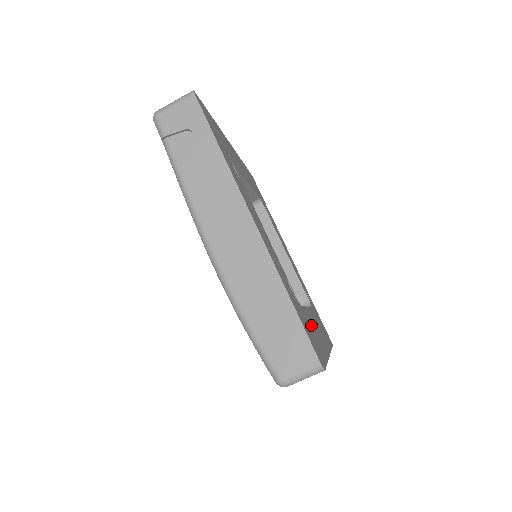
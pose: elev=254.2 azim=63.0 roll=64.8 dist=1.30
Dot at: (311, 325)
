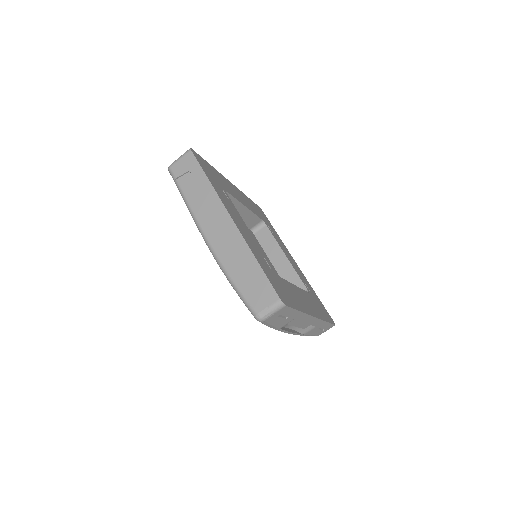
Dot at: (289, 290)
